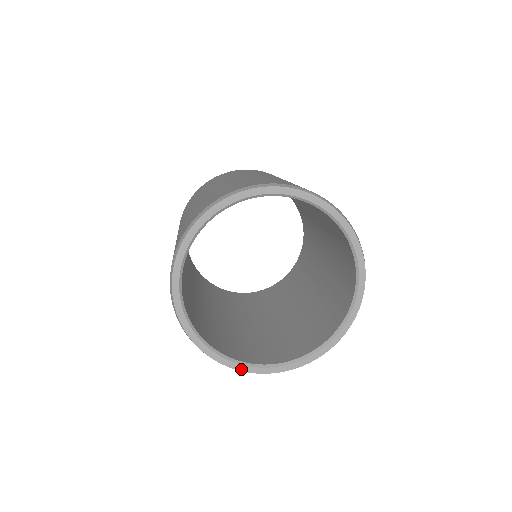
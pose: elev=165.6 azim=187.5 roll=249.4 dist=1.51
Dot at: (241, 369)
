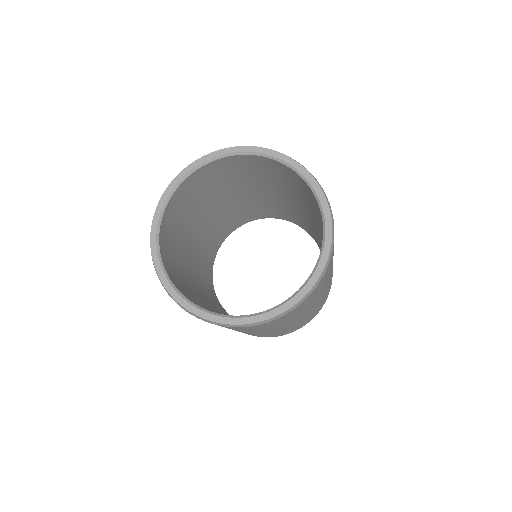
Dot at: (160, 276)
